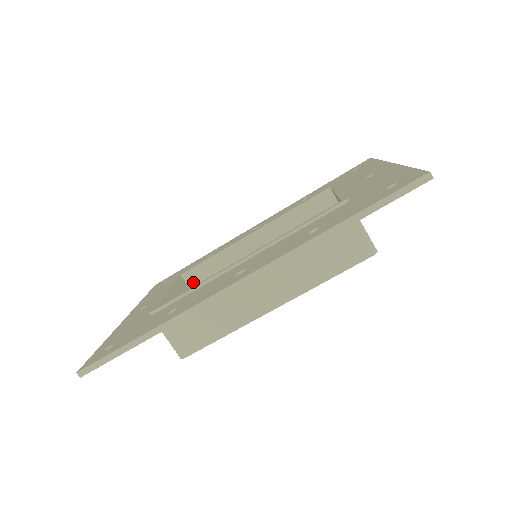
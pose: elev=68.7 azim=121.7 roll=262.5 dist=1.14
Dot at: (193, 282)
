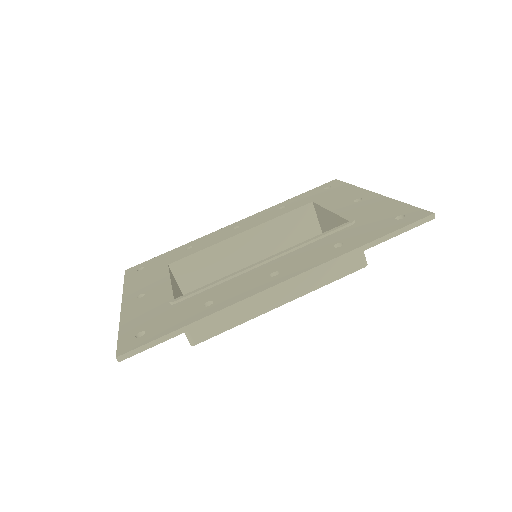
Dot at: (179, 272)
